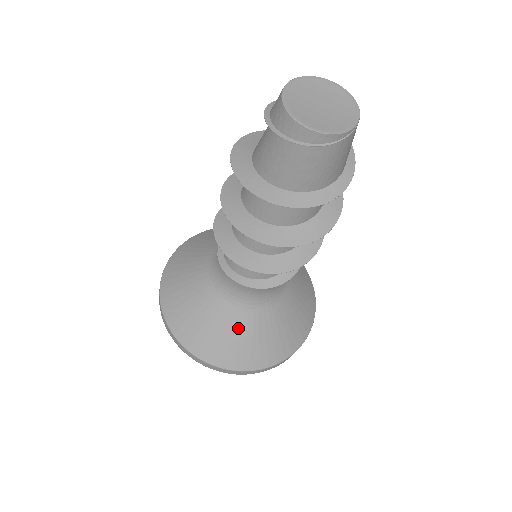
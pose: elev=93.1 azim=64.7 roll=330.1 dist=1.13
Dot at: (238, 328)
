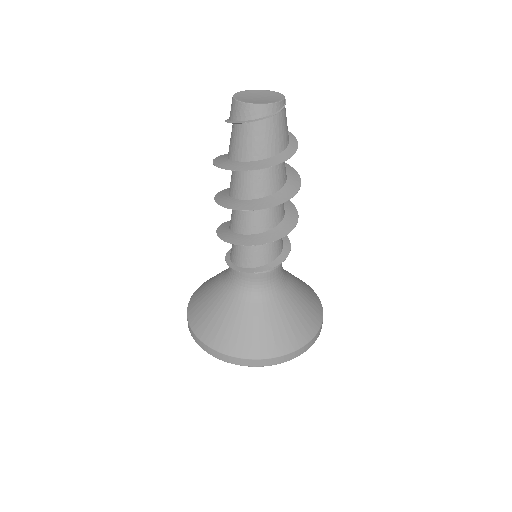
Dot at: (287, 311)
